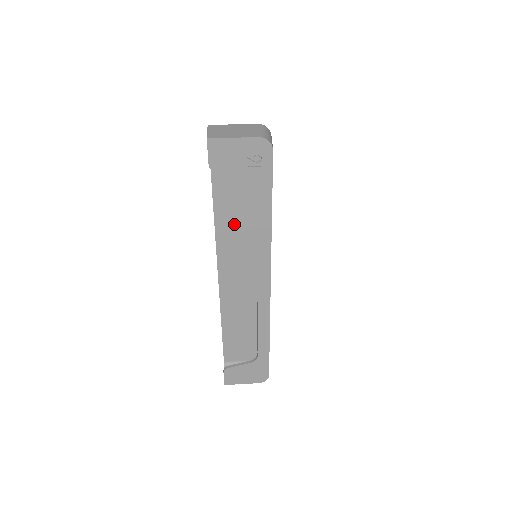
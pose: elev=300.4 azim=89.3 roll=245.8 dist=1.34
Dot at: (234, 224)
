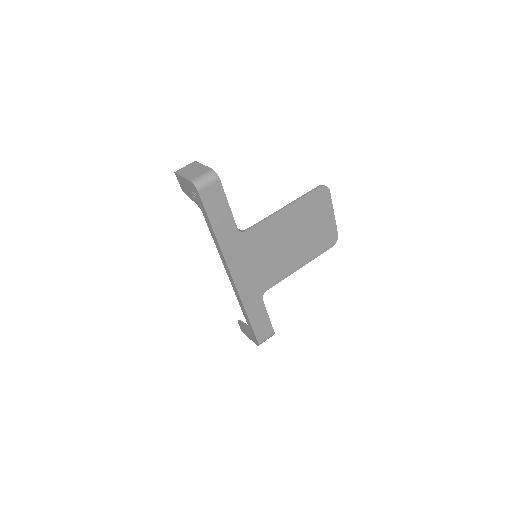
Dot at: occluded
